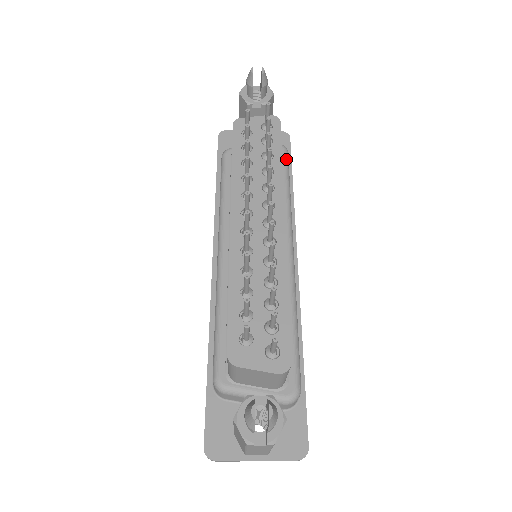
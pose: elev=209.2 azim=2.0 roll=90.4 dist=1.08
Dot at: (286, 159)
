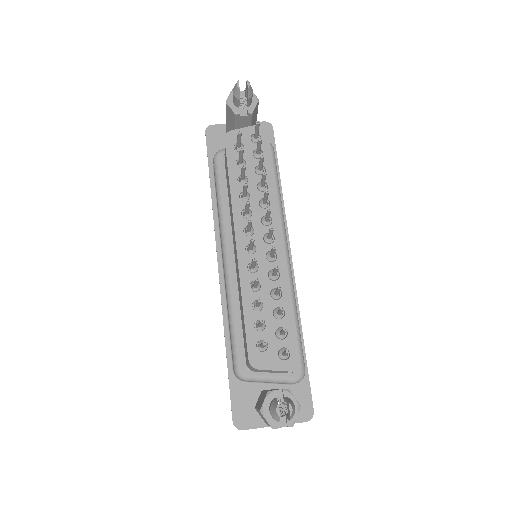
Dot at: (273, 158)
